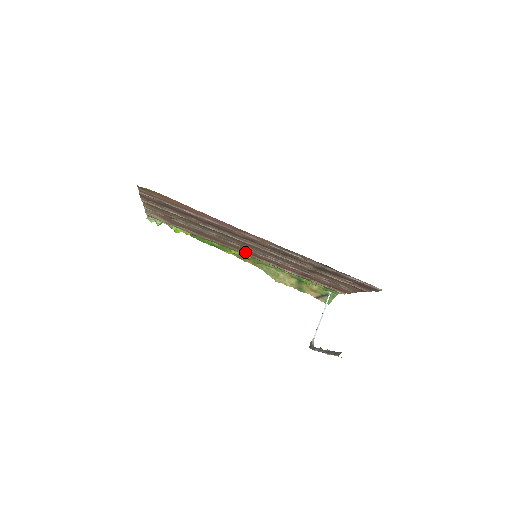
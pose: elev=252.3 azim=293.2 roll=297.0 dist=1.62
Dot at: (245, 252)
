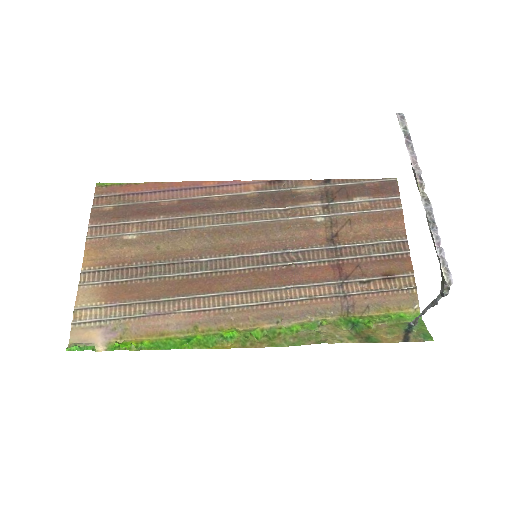
Dot at: (242, 290)
